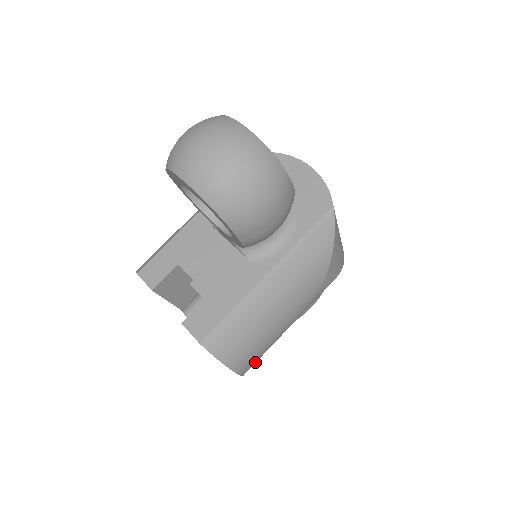
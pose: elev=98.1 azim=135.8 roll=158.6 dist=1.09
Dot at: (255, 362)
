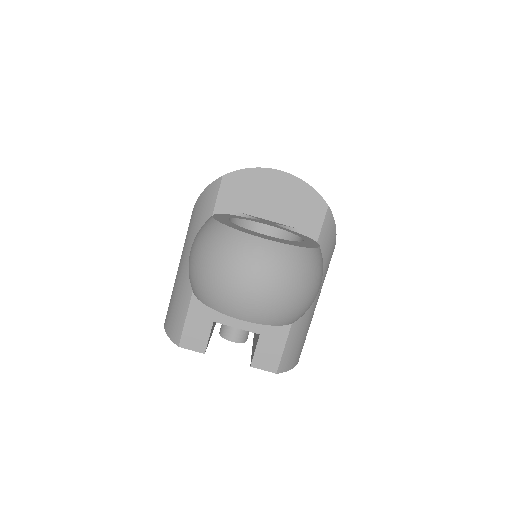
Dot at: occluded
